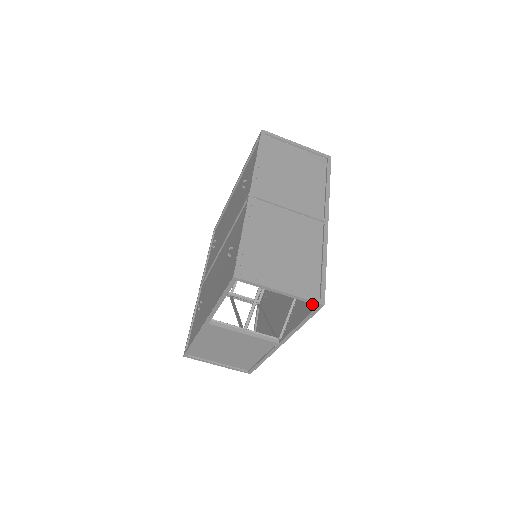
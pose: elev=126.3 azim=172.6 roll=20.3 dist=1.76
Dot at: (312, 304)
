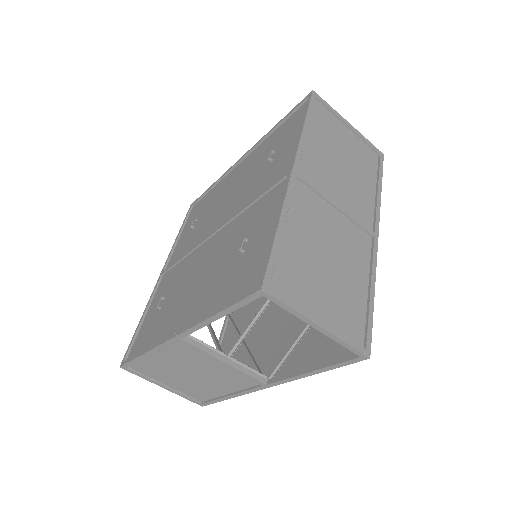
Dot at: (343, 349)
